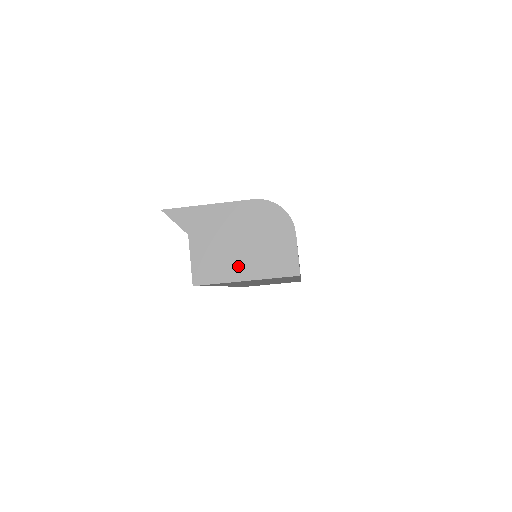
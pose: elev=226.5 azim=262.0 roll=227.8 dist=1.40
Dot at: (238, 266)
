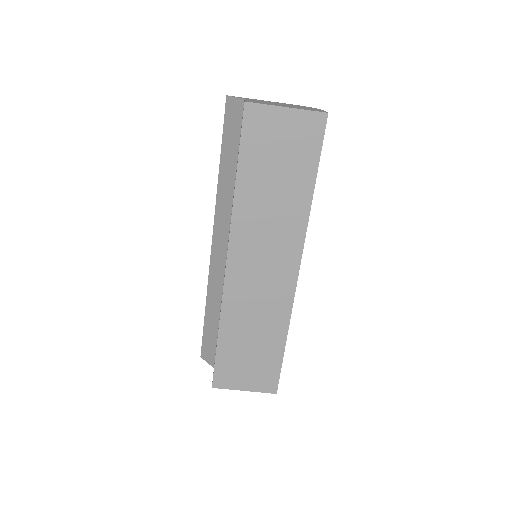
Dot at: occluded
